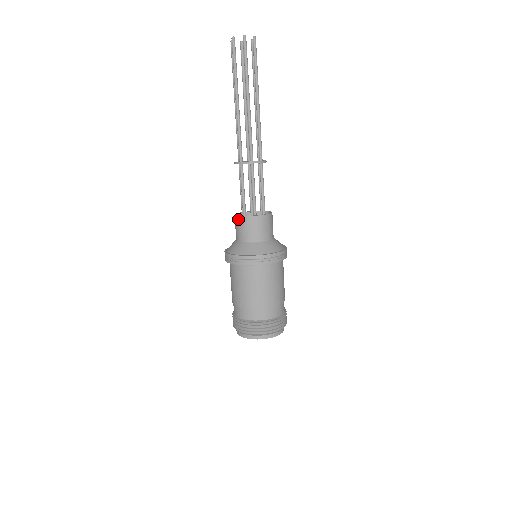
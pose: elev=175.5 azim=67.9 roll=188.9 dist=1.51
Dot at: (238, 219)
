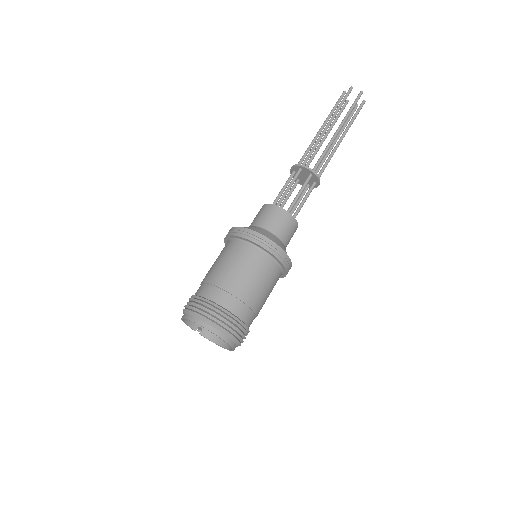
Dot at: occluded
